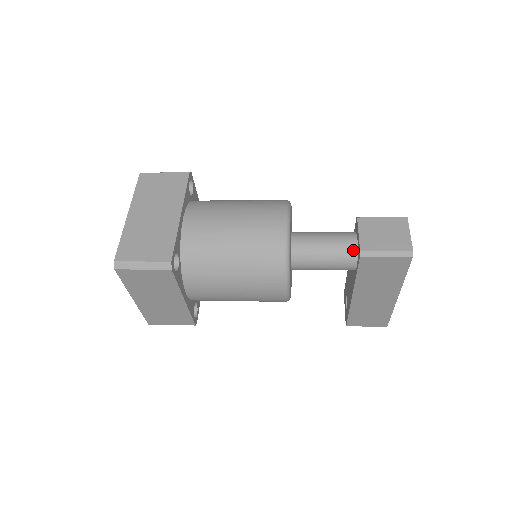
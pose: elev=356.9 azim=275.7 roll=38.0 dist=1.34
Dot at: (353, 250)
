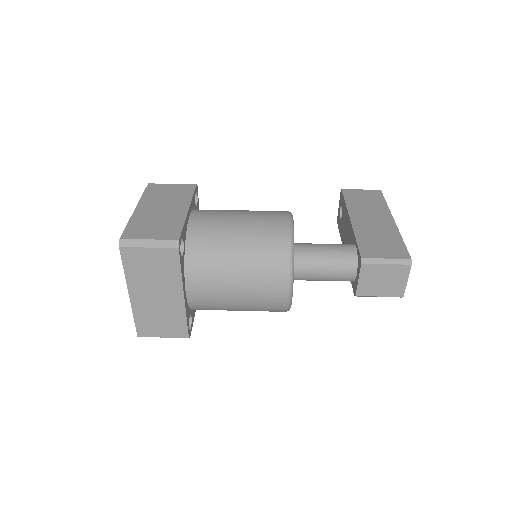
Dot at: (350, 280)
